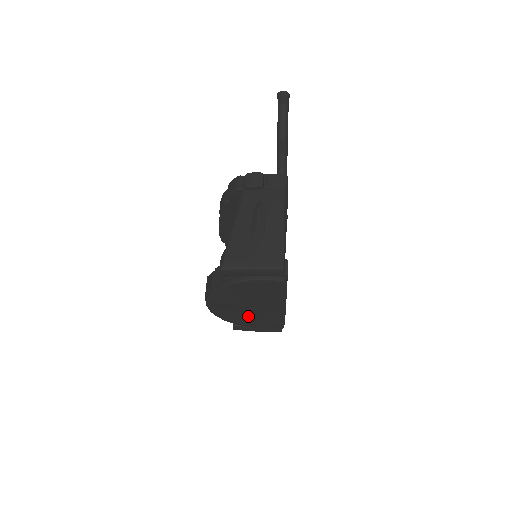
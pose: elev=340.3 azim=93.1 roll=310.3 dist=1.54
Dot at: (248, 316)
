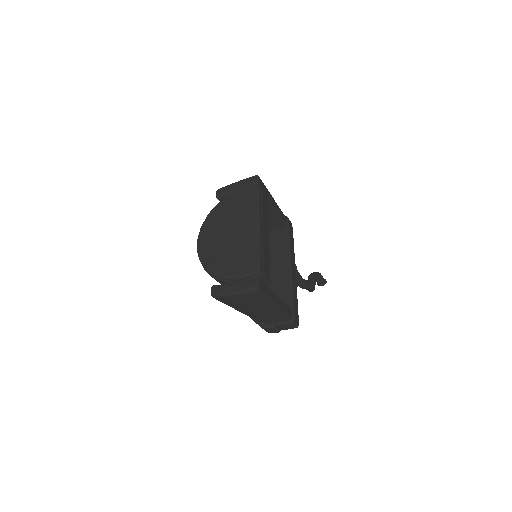
Dot at: (227, 251)
